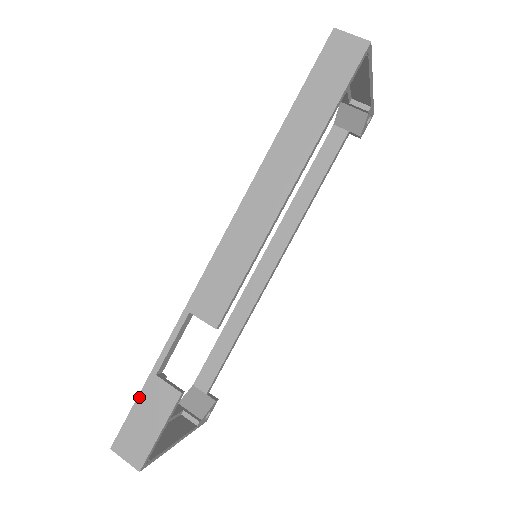
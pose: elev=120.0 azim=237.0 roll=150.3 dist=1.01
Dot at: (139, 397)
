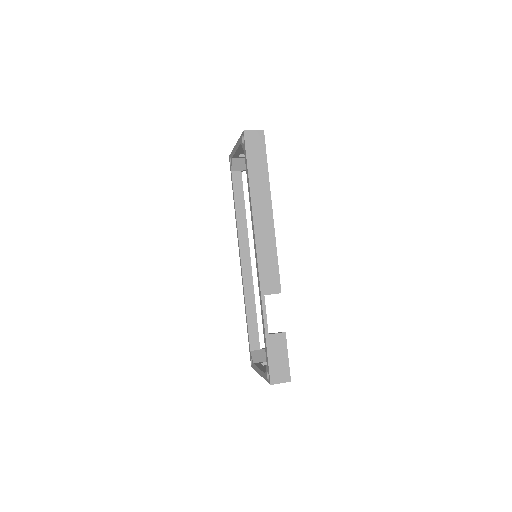
Dot at: (268, 351)
